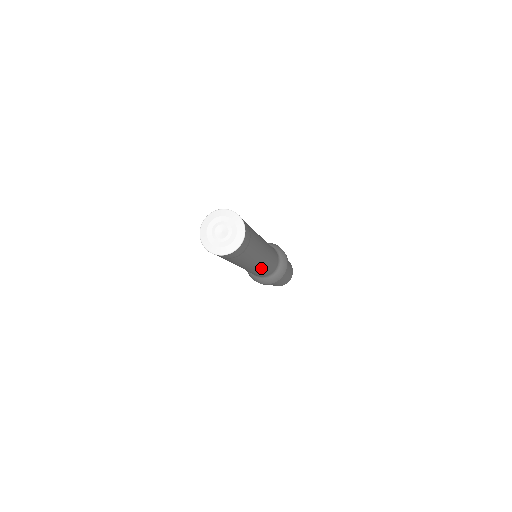
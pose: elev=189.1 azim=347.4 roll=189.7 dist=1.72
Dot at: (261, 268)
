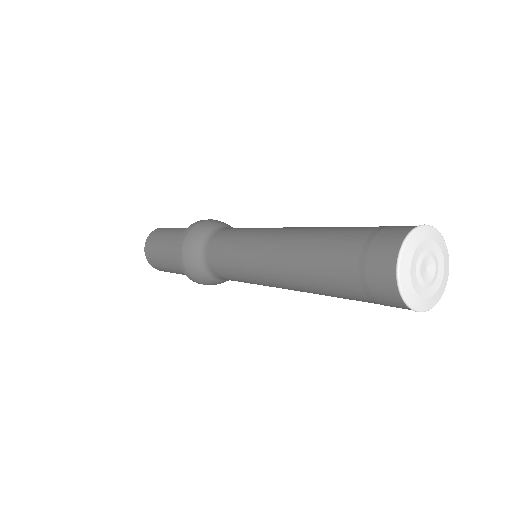
Dot at: occluded
